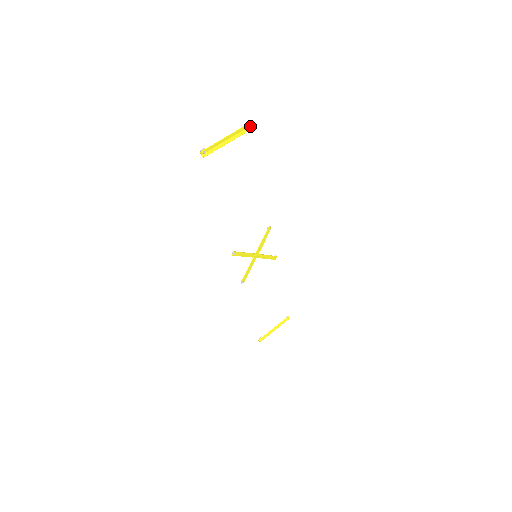
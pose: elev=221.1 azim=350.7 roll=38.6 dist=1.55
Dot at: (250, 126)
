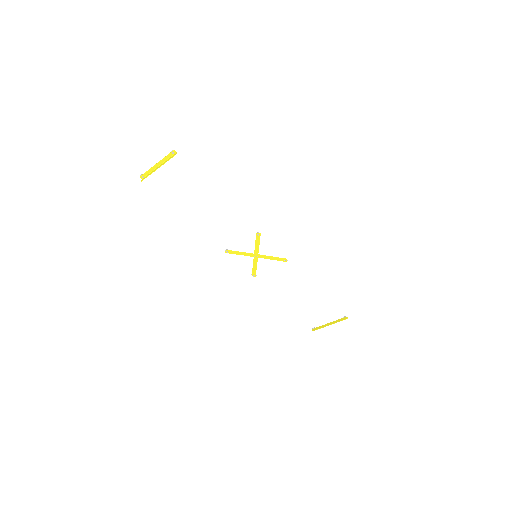
Dot at: (175, 153)
